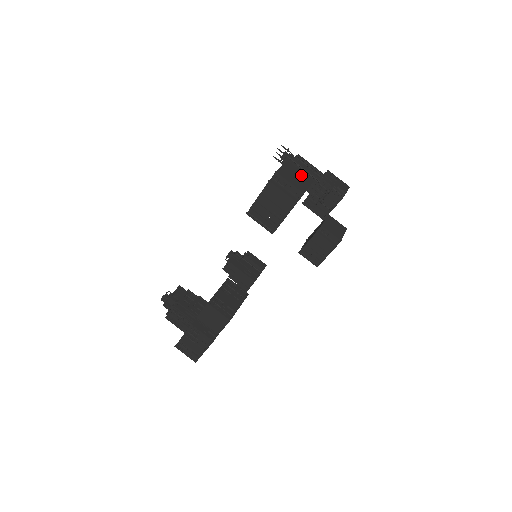
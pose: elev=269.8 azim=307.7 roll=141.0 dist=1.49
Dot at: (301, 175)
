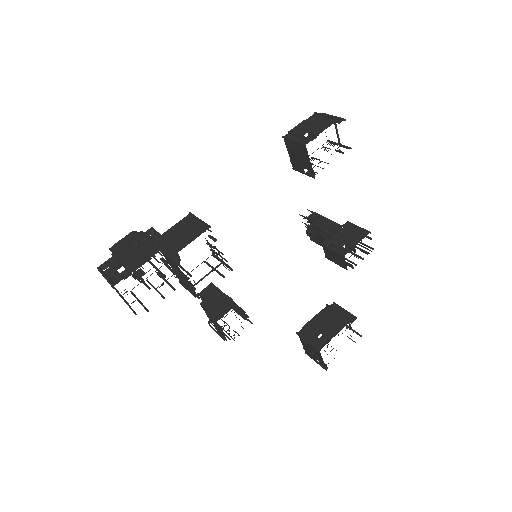
Dot at: occluded
